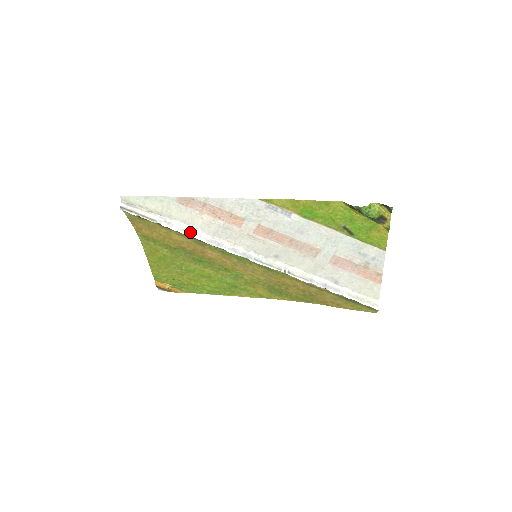
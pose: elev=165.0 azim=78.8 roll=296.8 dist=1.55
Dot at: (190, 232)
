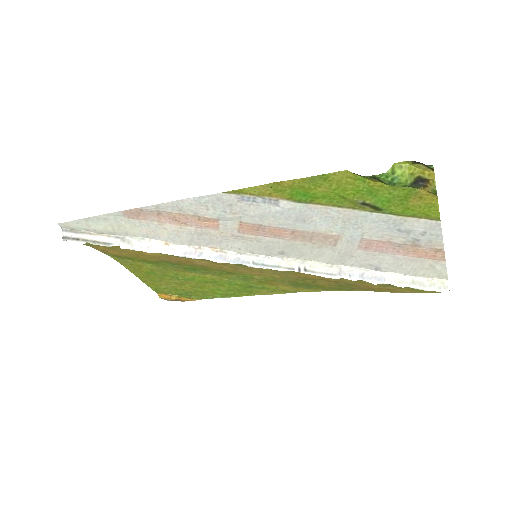
Dot at: (159, 247)
